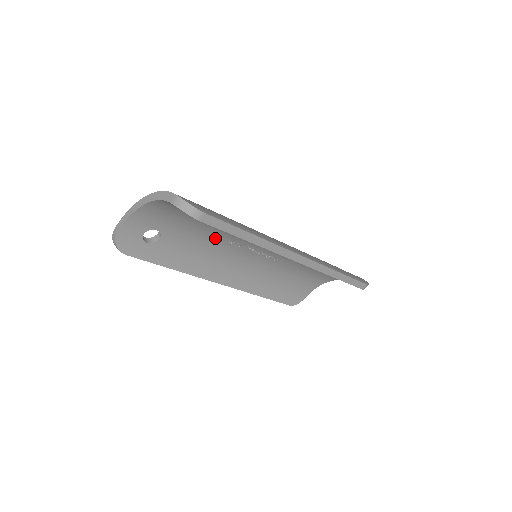
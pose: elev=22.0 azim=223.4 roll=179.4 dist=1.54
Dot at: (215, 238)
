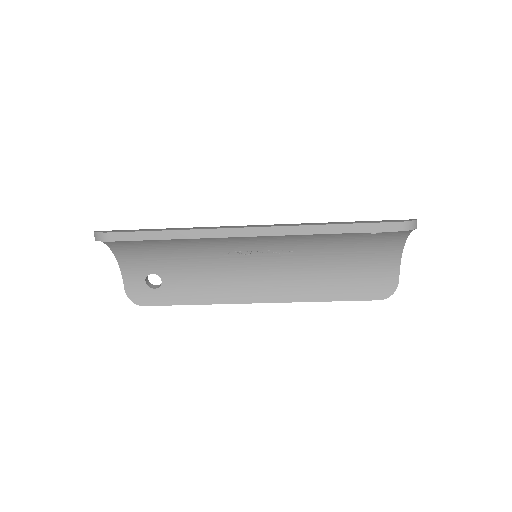
Dot at: (204, 257)
